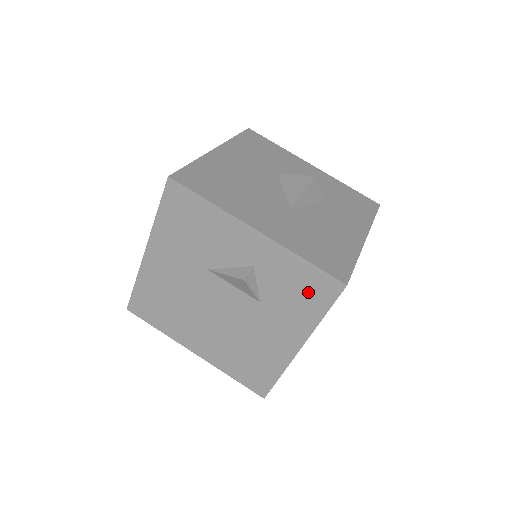
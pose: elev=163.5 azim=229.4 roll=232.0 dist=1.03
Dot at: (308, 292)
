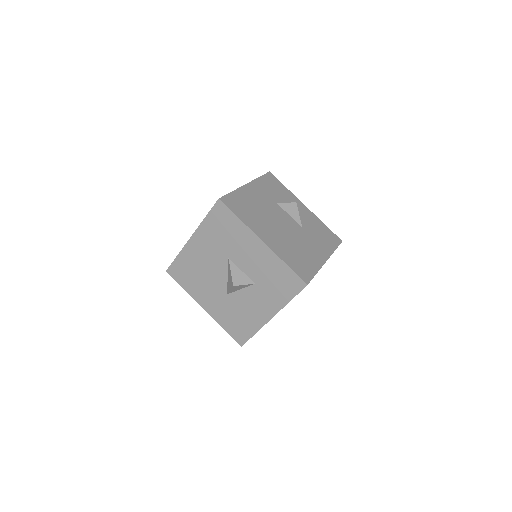
Dot at: occluded
